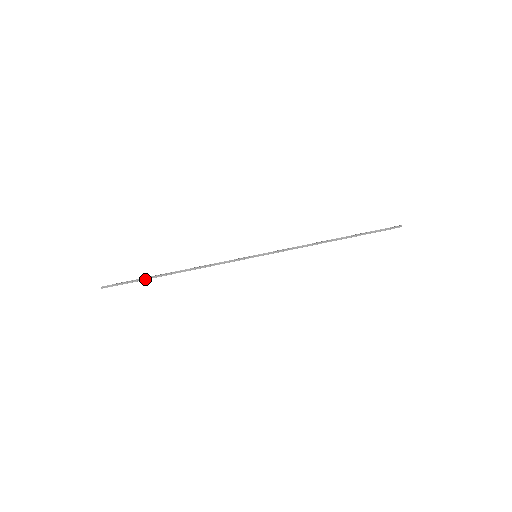
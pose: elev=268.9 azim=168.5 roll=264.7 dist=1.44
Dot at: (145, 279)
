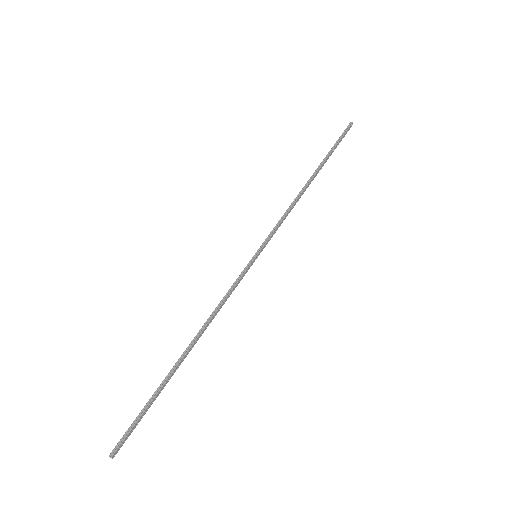
Dot at: (158, 391)
